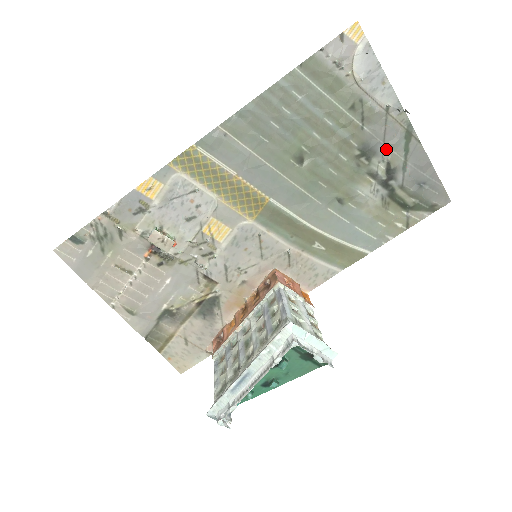
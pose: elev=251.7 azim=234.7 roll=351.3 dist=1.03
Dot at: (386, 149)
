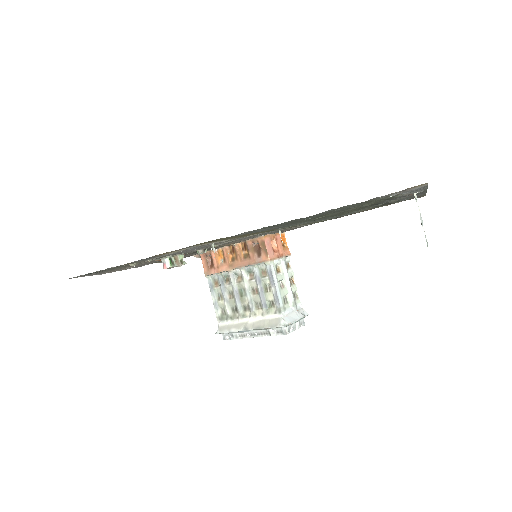
Dot at: (394, 199)
